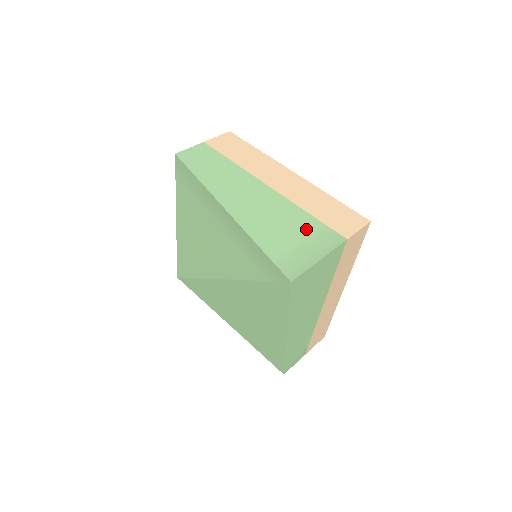
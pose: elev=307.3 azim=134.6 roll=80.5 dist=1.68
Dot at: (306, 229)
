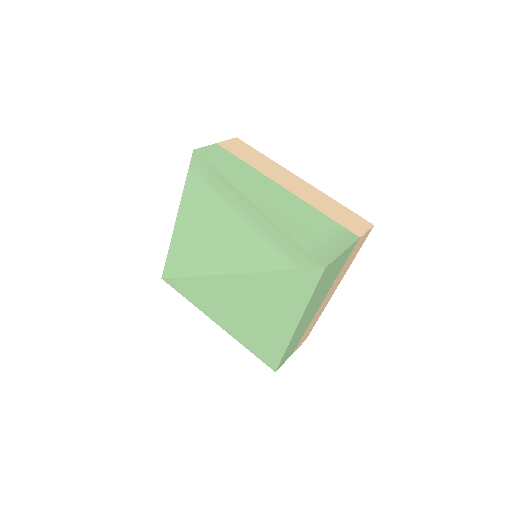
Dot at: (325, 226)
